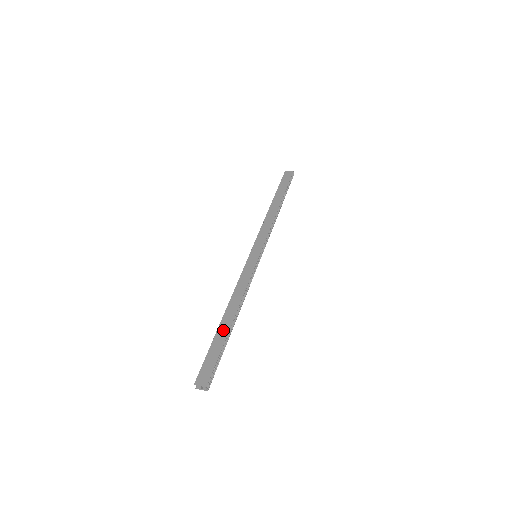
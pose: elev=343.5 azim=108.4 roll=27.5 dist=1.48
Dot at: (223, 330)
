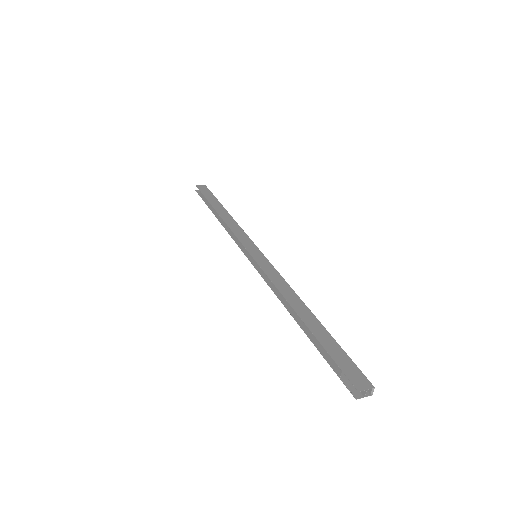
Dot at: (316, 326)
